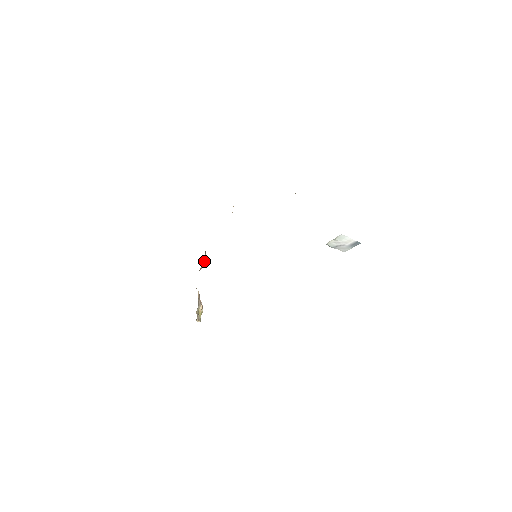
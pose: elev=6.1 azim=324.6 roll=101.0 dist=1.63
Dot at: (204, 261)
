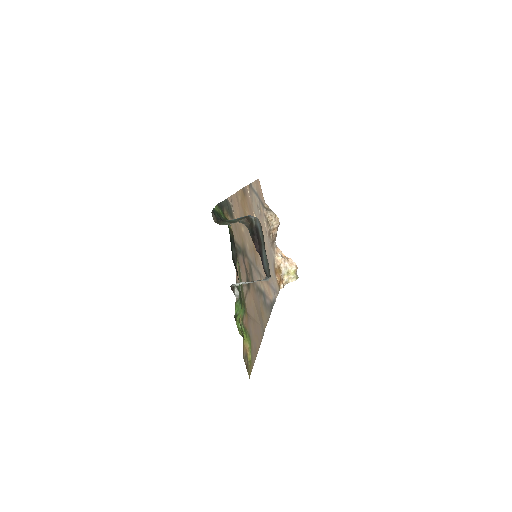
Dot at: (274, 226)
